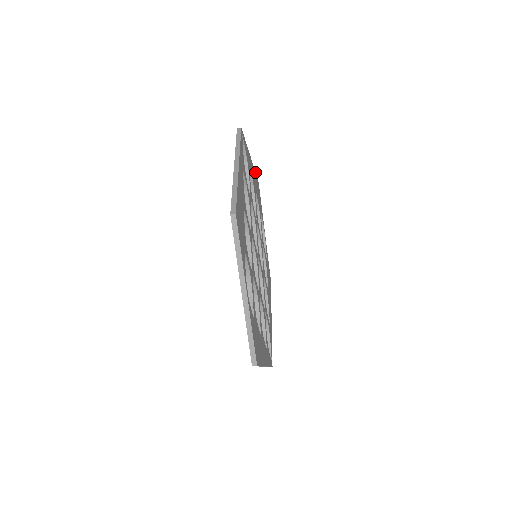
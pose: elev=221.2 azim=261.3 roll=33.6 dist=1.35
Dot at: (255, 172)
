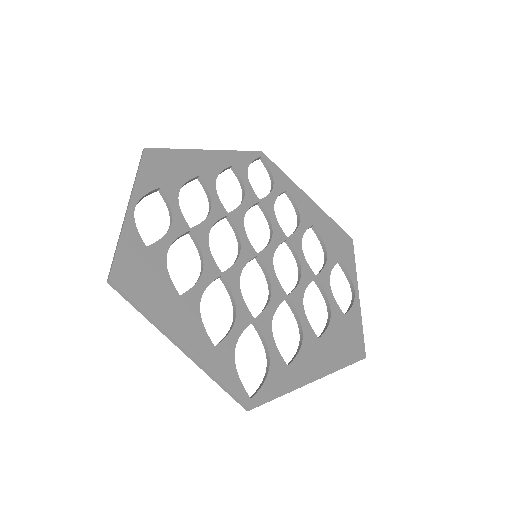
Dot at: (332, 219)
